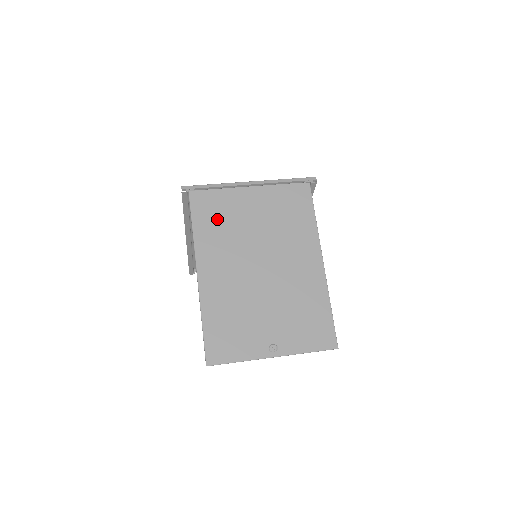
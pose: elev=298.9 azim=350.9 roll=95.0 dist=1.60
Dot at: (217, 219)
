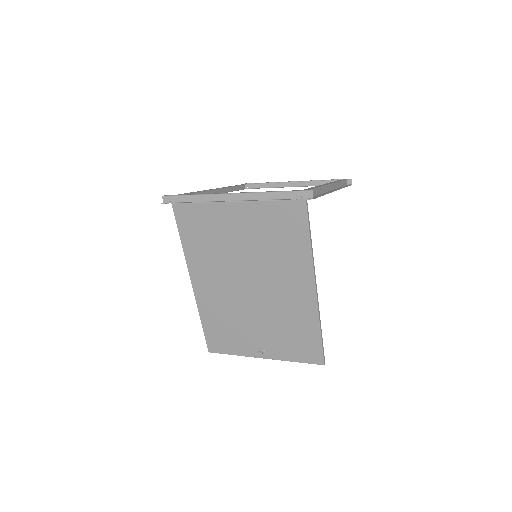
Dot at: (202, 233)
